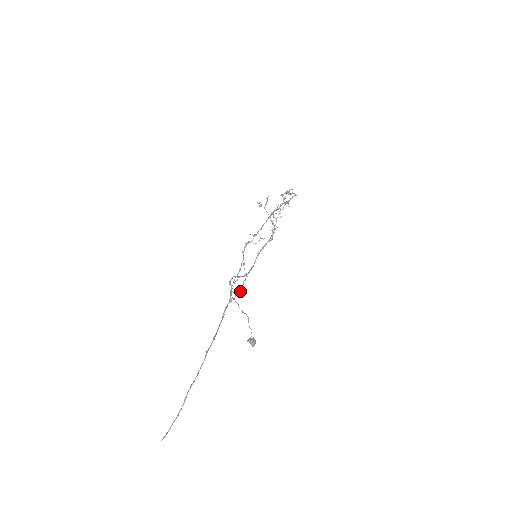
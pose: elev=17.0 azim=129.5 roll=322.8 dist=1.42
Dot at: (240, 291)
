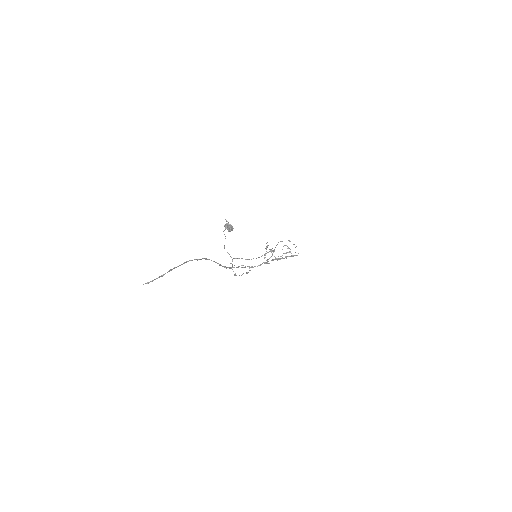
Dot at: (243, 273)
